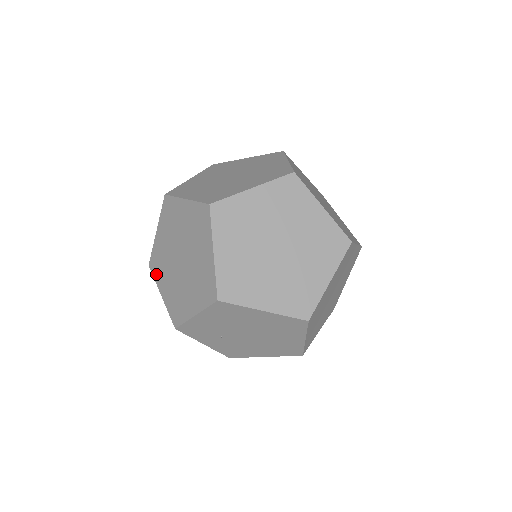
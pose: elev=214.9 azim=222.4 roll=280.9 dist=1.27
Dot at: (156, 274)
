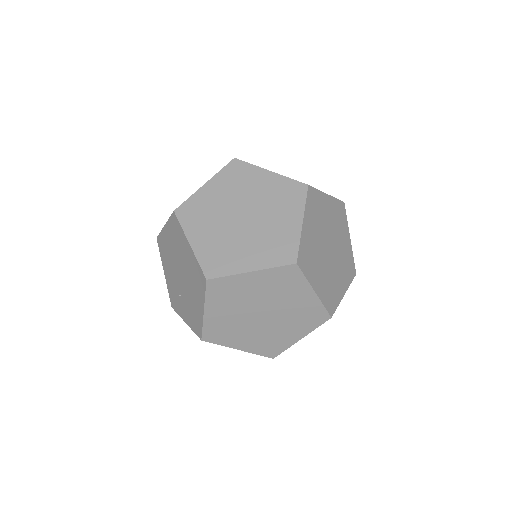
Dot at: occluded
